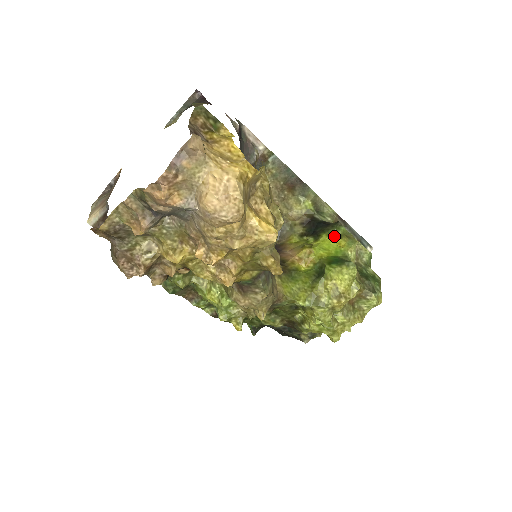
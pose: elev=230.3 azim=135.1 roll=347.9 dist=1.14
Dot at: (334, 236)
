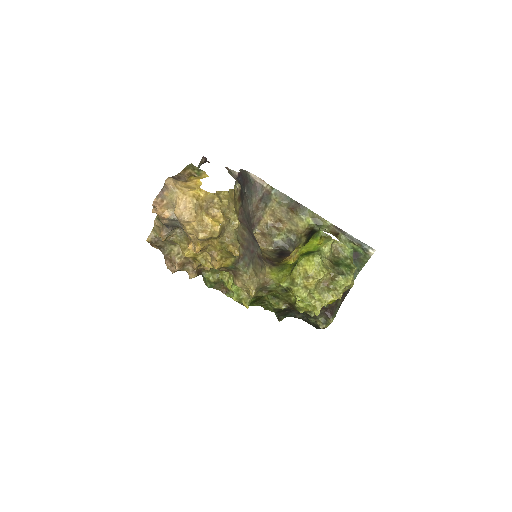
Dot at: (316, 238)
